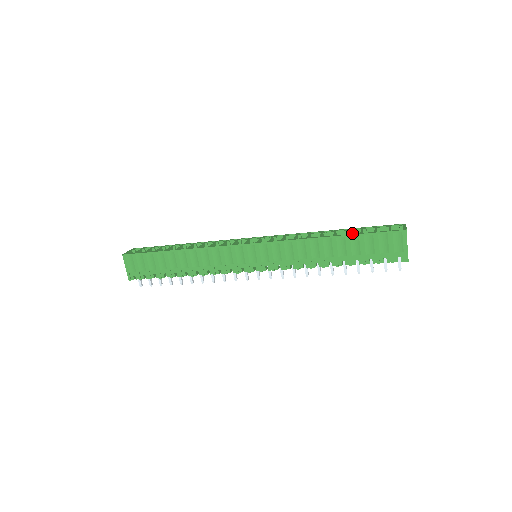
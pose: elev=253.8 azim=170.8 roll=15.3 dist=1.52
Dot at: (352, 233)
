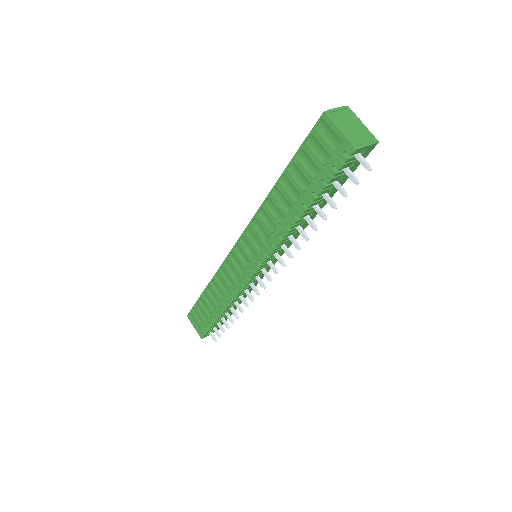
Dot at: occluded
